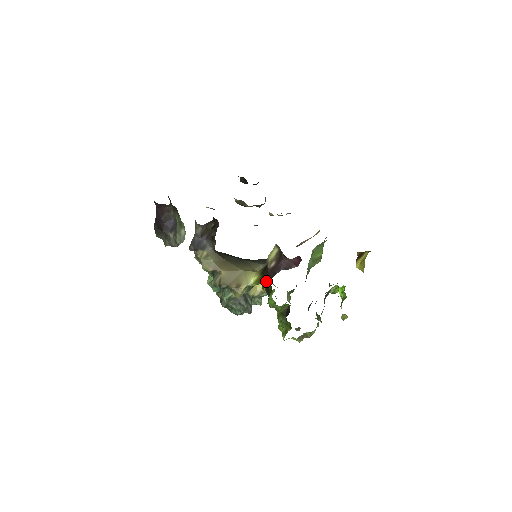
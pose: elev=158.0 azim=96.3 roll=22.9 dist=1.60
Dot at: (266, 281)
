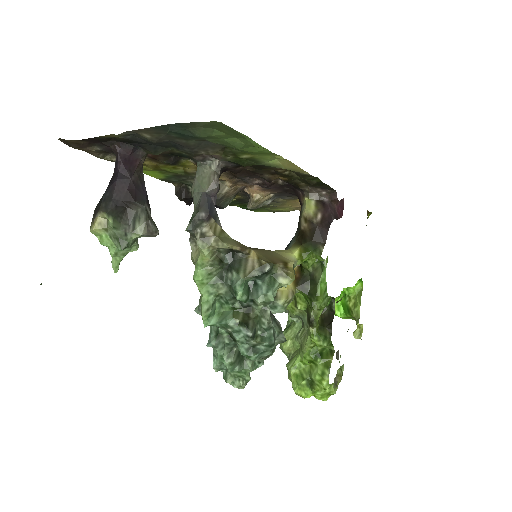
Dot at: (318, 244)
